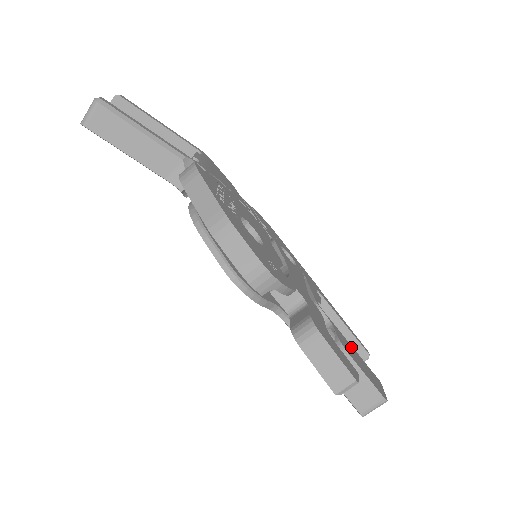
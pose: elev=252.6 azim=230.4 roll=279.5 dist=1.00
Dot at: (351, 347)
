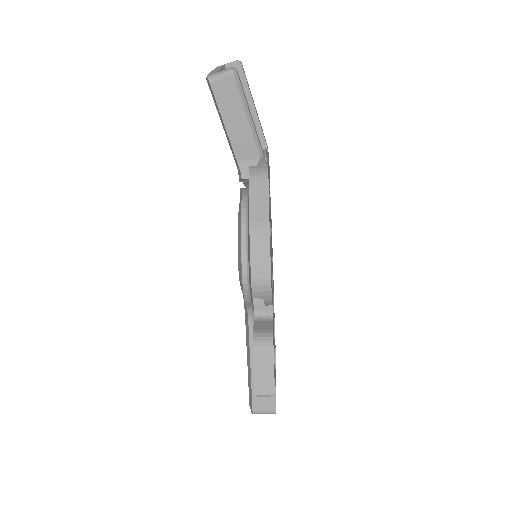
Dot at: occluded
